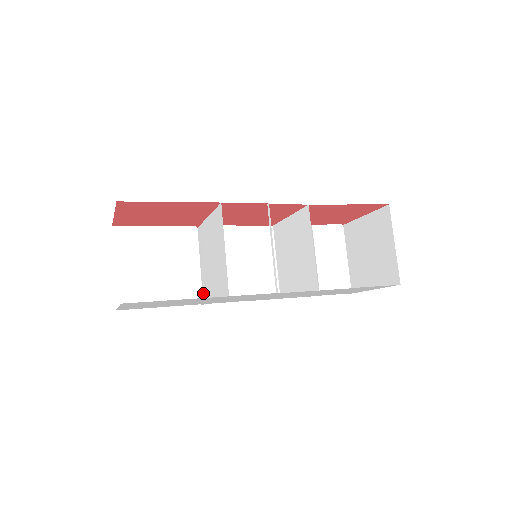
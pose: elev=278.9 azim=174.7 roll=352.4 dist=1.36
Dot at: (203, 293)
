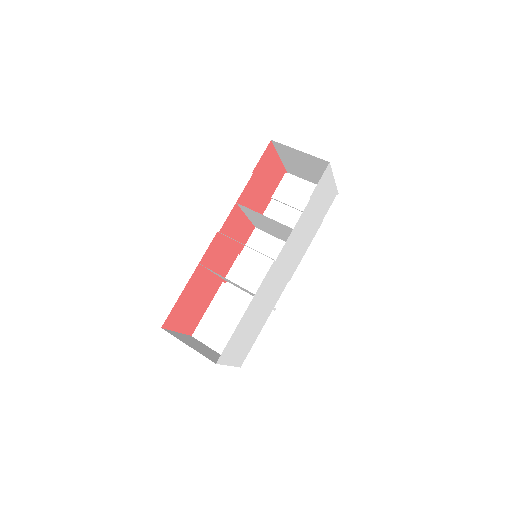
Dot at: occluded
